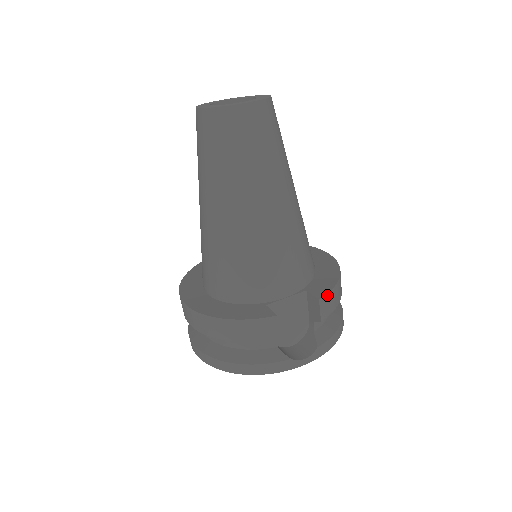
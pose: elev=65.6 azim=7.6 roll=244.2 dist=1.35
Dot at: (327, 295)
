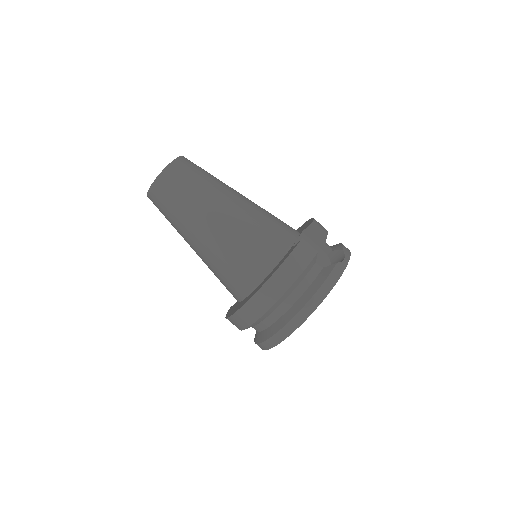
Dot at: (314, 220)
